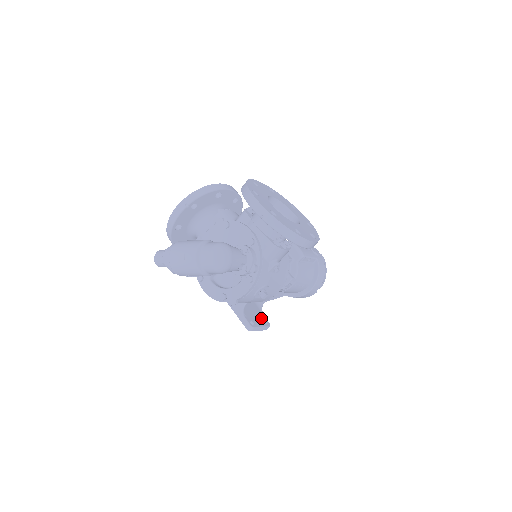
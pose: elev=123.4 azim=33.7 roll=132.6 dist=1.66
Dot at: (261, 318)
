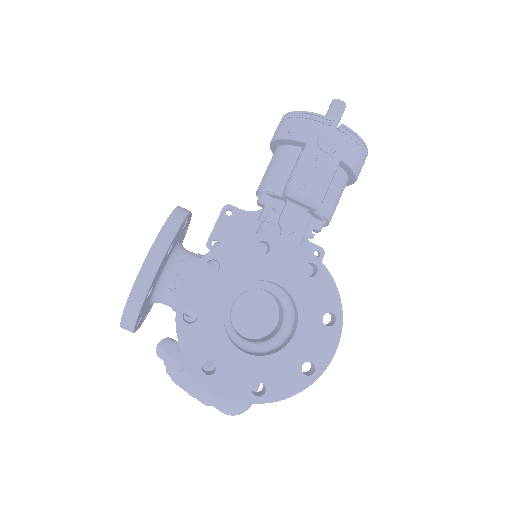
Dot at: occluded
